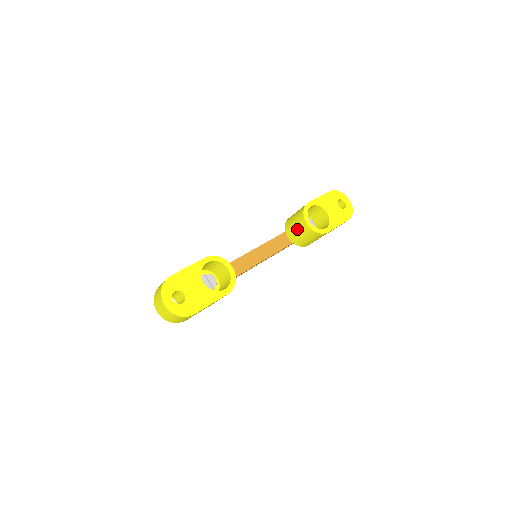
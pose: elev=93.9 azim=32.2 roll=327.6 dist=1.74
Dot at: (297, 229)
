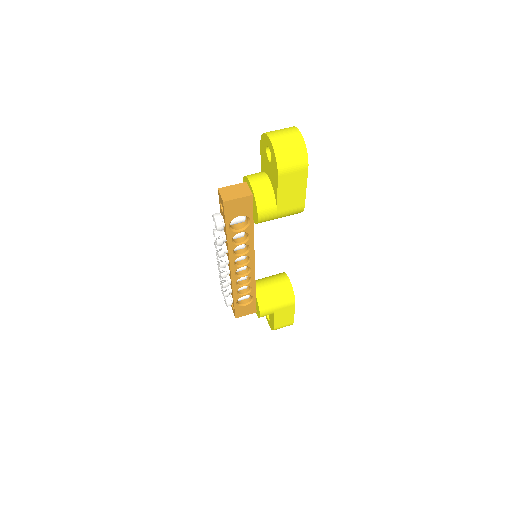
Dot at: (273, 282)
